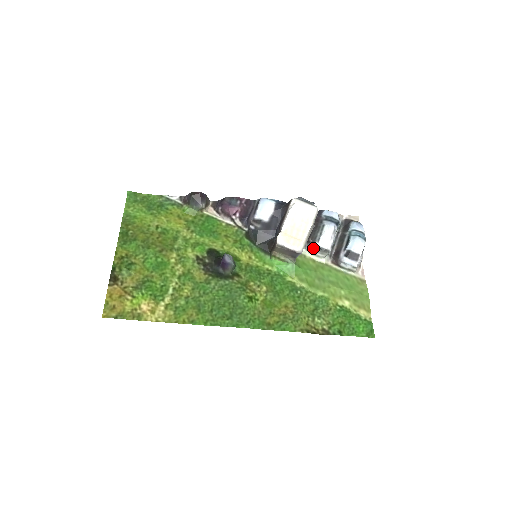
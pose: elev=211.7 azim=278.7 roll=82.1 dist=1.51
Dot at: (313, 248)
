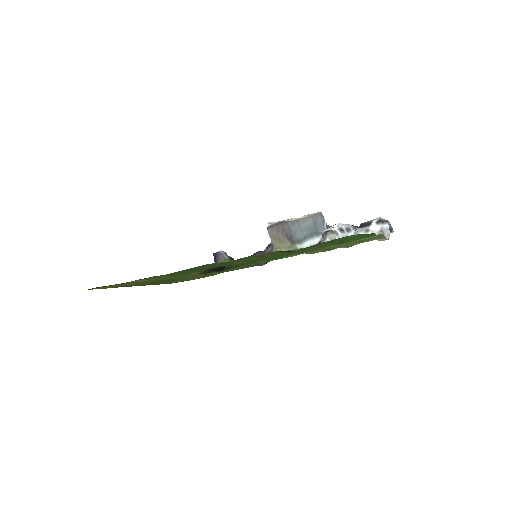
Dot at: (322, 241)
